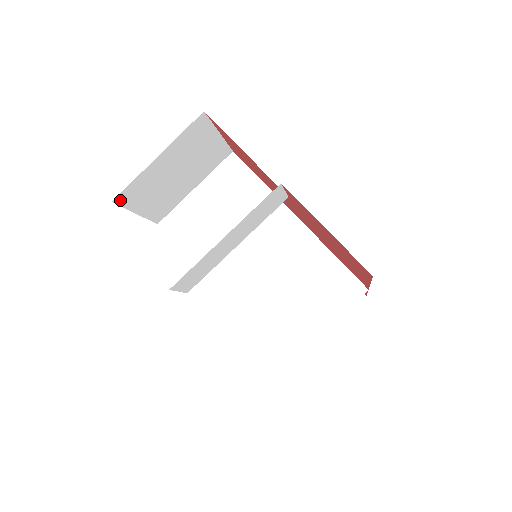
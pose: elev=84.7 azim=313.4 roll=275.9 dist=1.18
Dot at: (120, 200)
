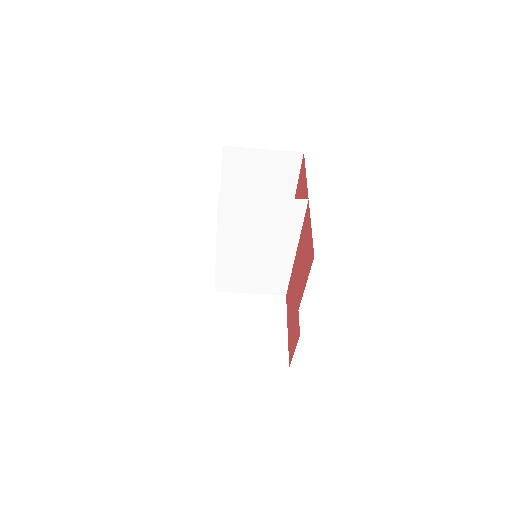
Dot at: occluded
